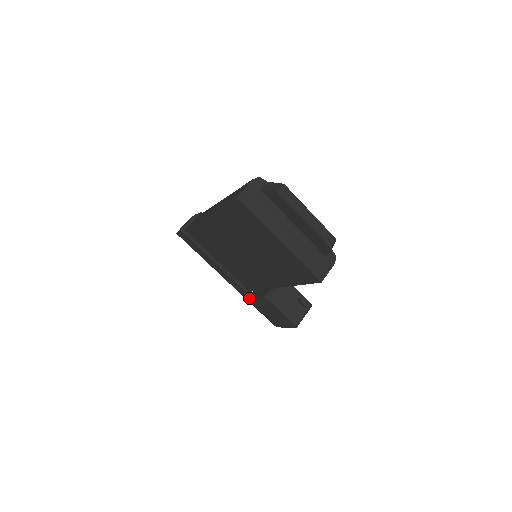
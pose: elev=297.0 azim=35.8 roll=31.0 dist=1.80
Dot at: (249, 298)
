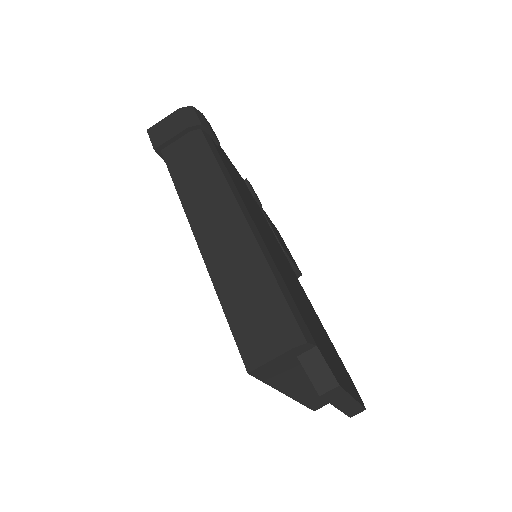
Dot at: occluded
